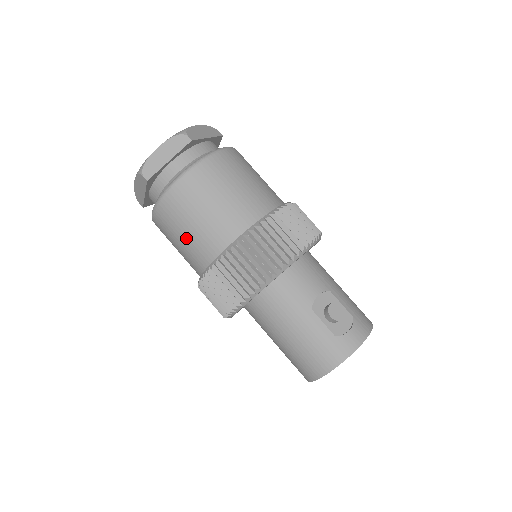
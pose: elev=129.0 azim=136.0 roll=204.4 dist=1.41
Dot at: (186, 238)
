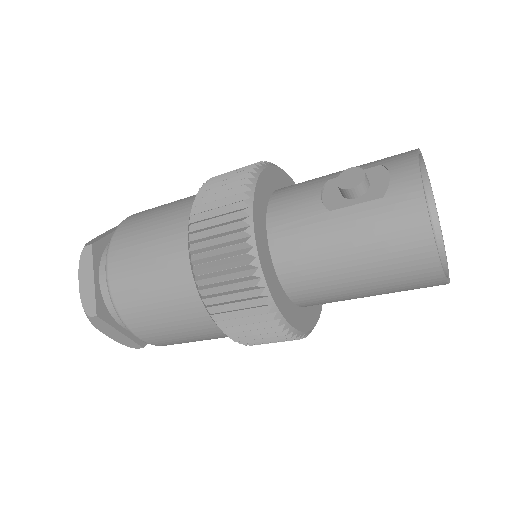
Dot at: (168, 315)
